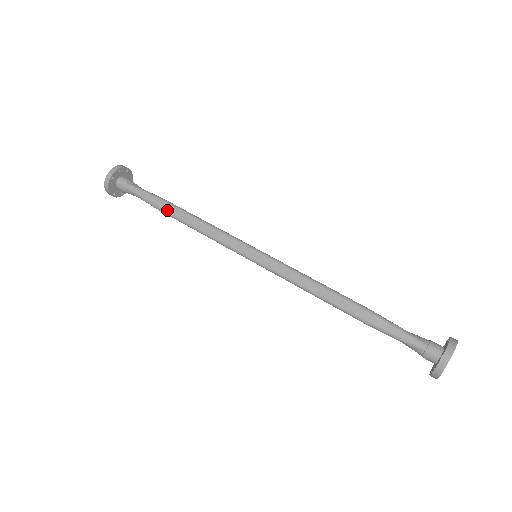
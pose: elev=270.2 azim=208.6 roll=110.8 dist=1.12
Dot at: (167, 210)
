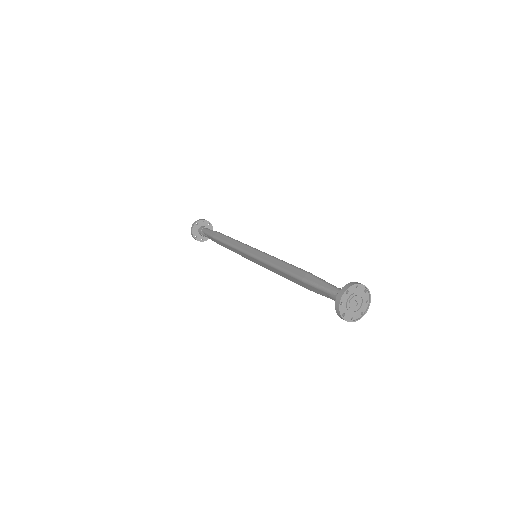
Dot at: (217, 236)
